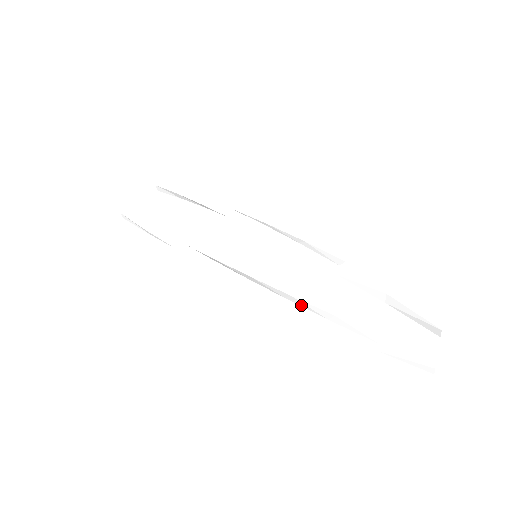
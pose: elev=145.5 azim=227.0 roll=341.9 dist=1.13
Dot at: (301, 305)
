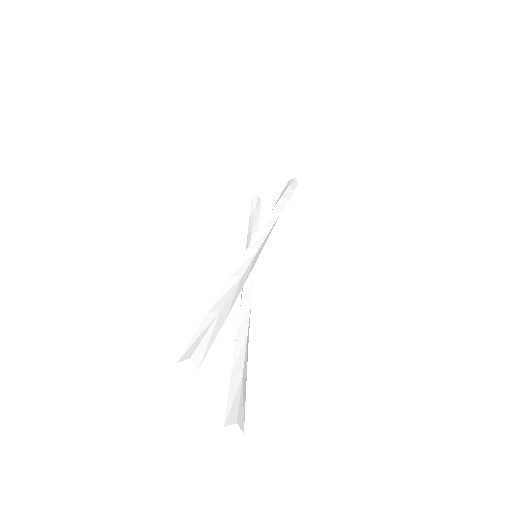
Dot at: (241, 313)
